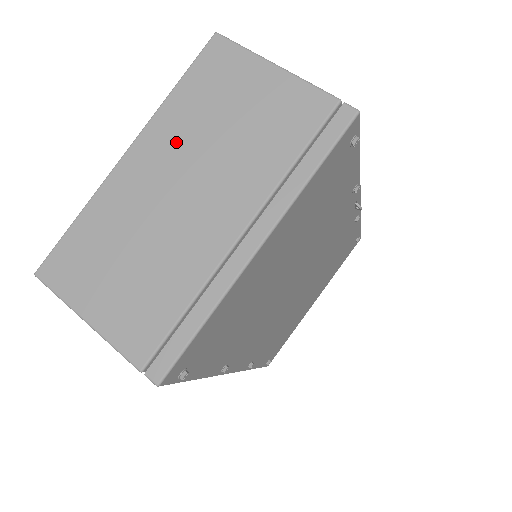
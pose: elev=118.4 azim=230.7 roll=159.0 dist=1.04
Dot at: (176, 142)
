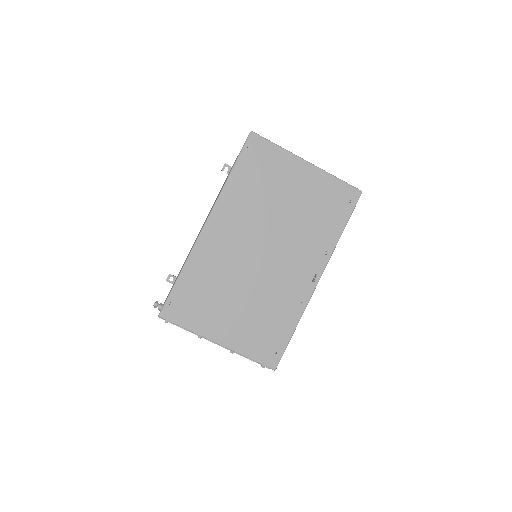
Dot at: occluded
